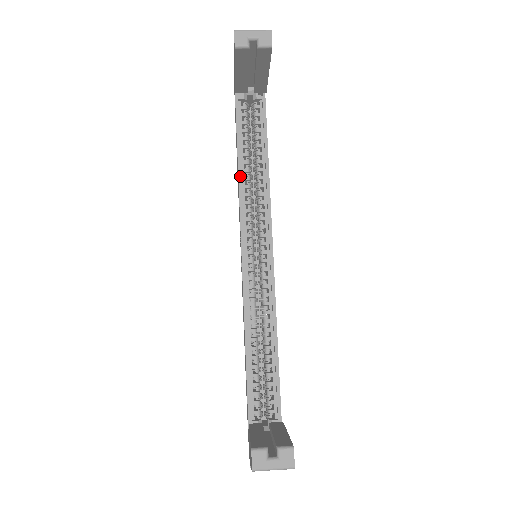
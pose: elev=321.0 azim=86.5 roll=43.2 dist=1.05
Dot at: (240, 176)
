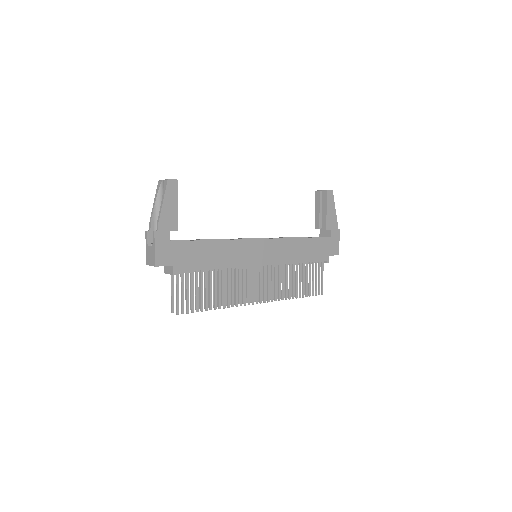
Dot at: (284, 237)
